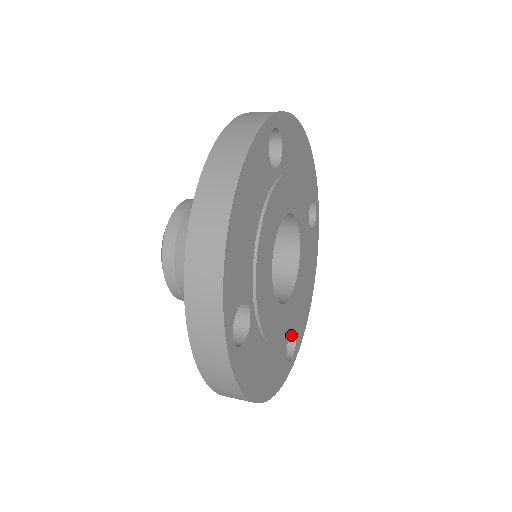
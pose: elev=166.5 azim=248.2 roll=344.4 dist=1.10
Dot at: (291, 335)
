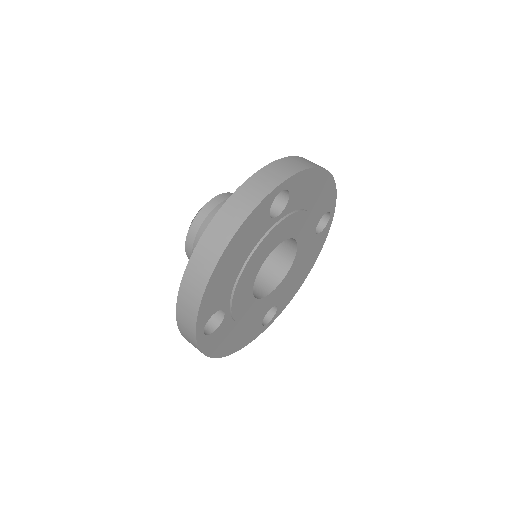
Dot at: (274, 306)
